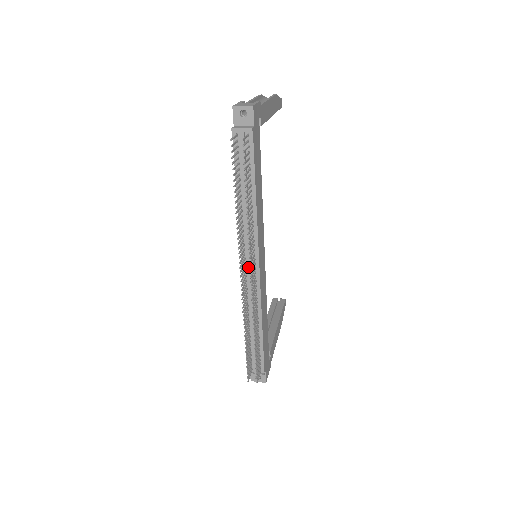
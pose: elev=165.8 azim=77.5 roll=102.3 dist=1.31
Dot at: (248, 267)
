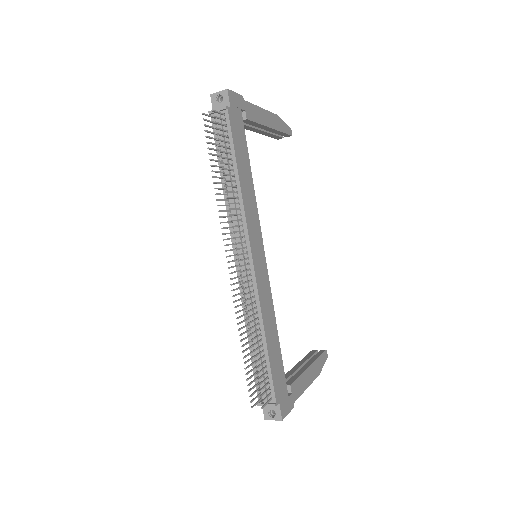
Dot at: (240, 258)
